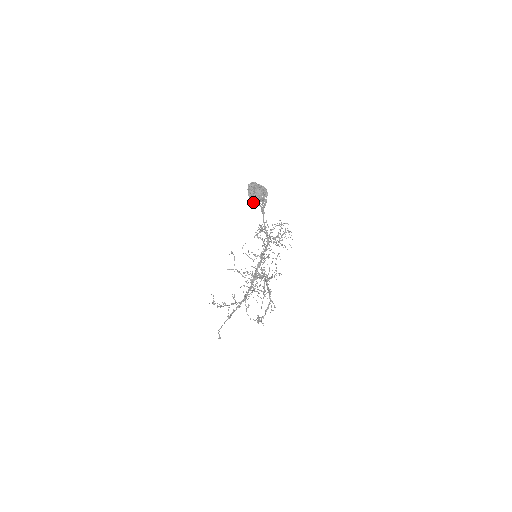
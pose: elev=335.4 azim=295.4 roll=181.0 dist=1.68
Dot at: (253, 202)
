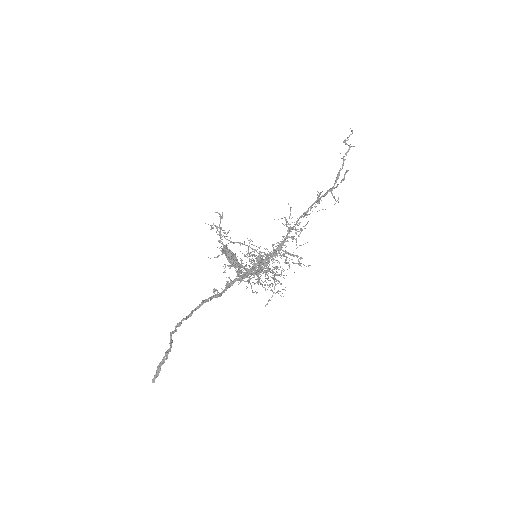
Dot at: (232, 253)
